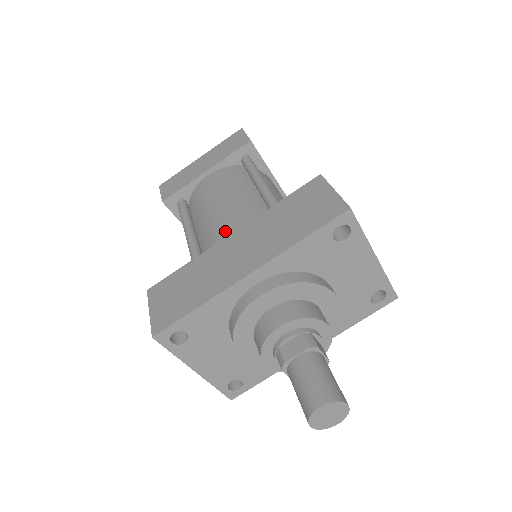
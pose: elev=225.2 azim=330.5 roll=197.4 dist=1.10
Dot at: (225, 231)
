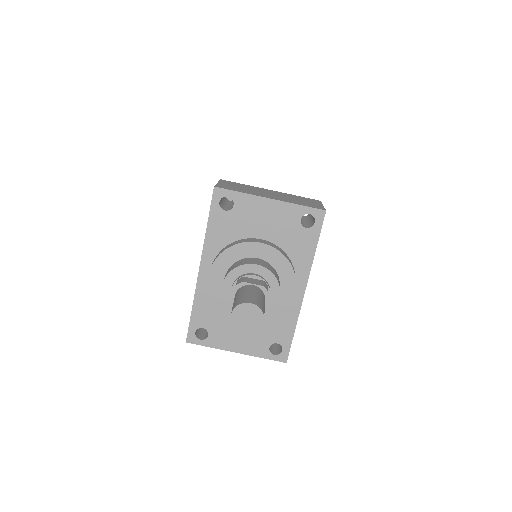
Dot at: occluded
